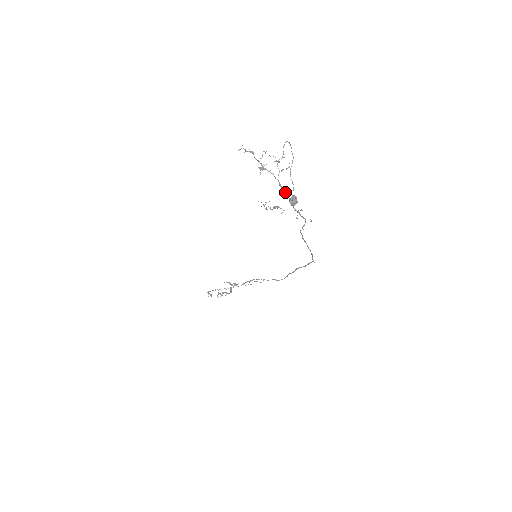
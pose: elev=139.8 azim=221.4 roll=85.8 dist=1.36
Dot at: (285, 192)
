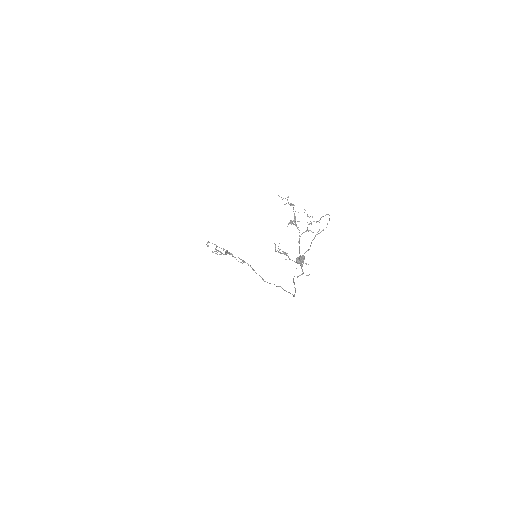
Dot at: occluded
